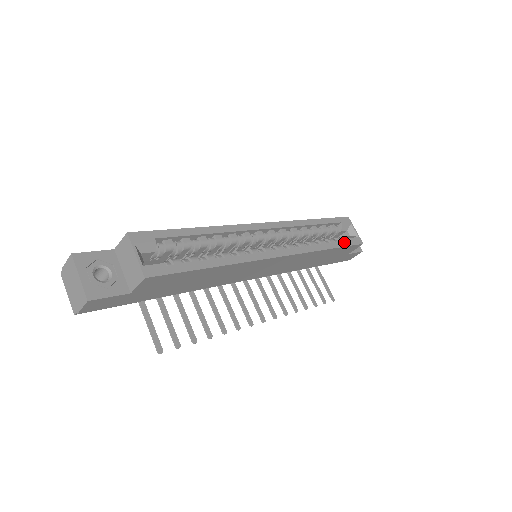
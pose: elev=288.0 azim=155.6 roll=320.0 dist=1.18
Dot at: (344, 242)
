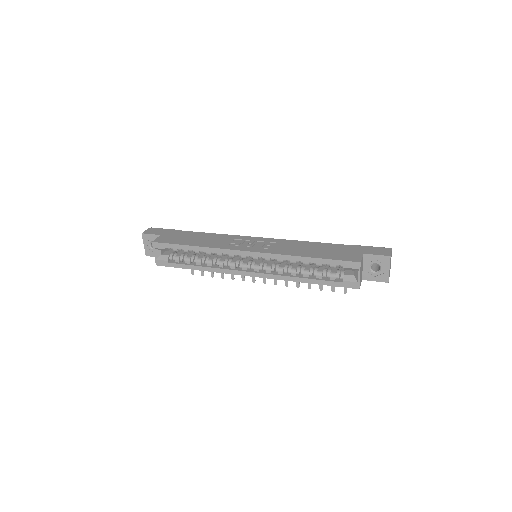
Dot at: (331, 282)
